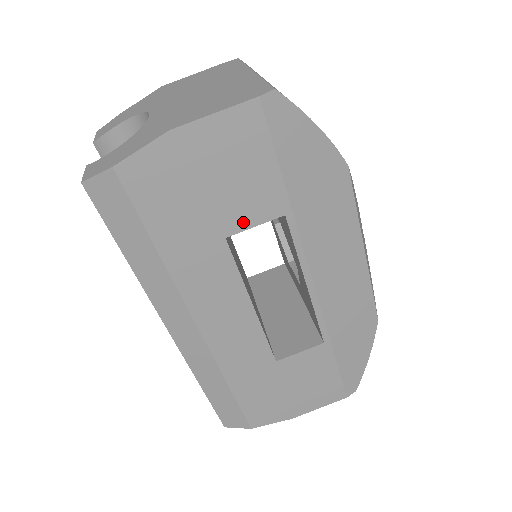
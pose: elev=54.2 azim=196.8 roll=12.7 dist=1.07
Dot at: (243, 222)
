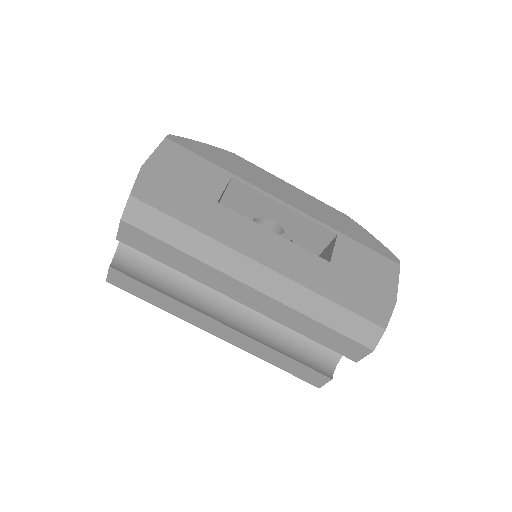
Dot at: (217, 190)
